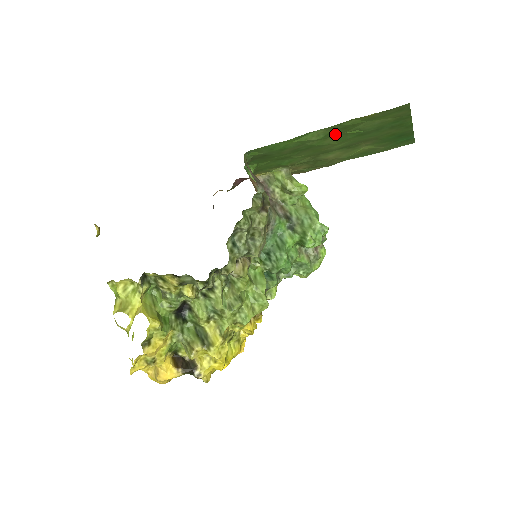
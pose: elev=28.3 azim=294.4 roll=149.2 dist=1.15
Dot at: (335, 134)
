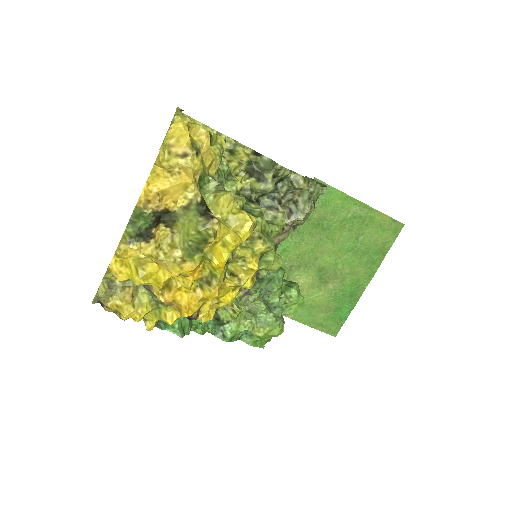
Dot at: (352, 225)
